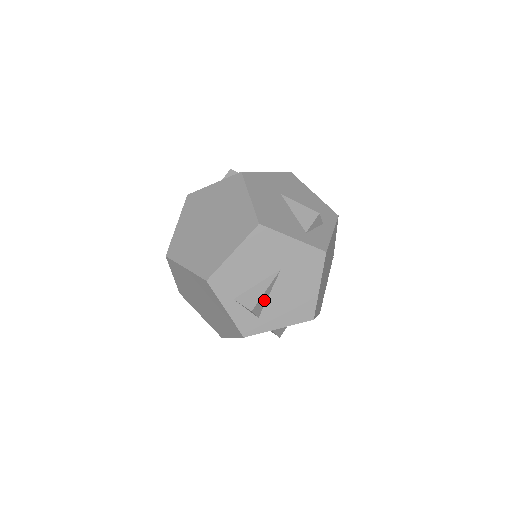
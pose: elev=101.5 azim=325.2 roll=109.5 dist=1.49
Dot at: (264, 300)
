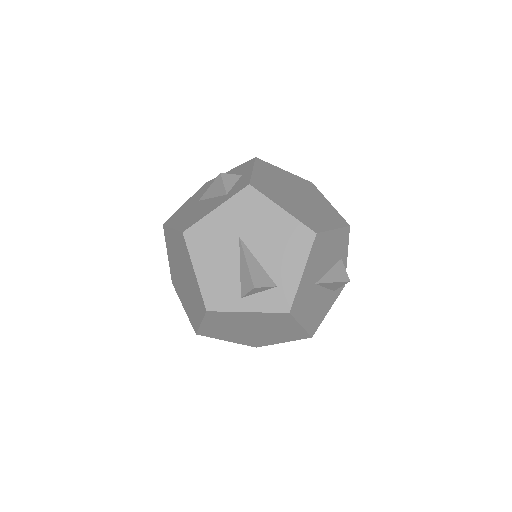
Dot at: (259, 270)
